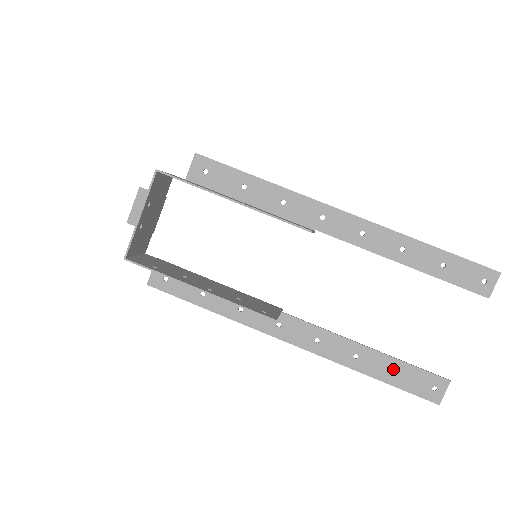
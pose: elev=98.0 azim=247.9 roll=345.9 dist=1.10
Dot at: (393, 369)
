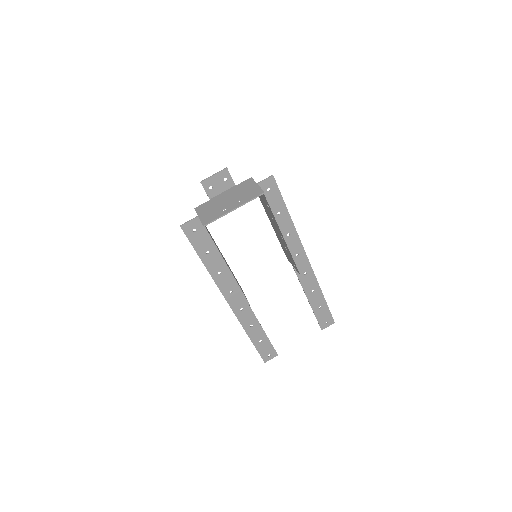
Dot at: (261, 339)
